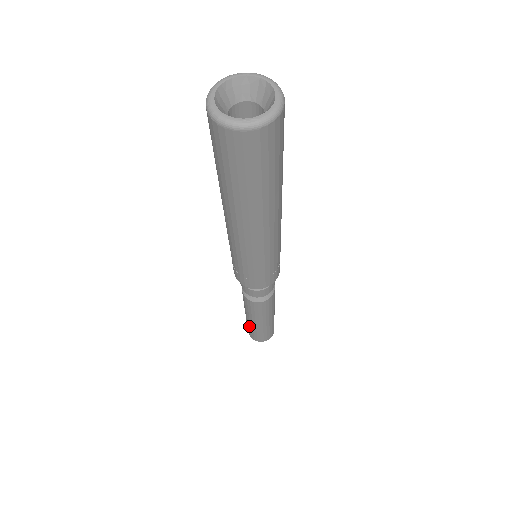
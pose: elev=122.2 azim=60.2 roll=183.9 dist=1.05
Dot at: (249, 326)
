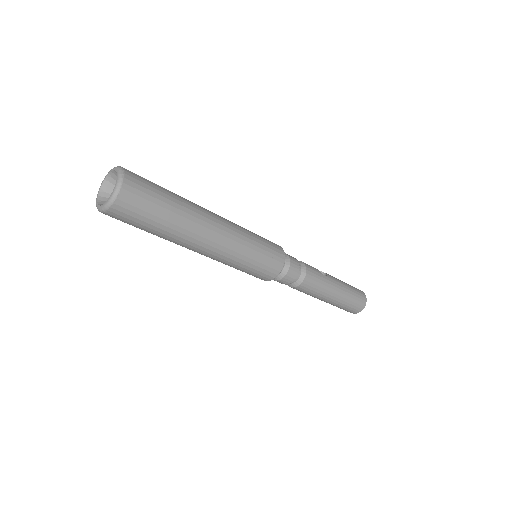
Dot at: occluded
